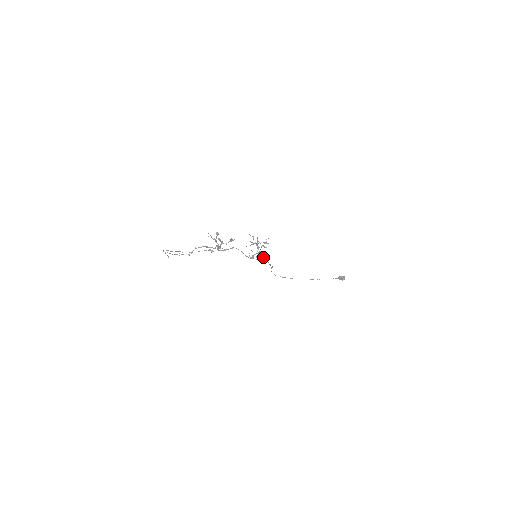
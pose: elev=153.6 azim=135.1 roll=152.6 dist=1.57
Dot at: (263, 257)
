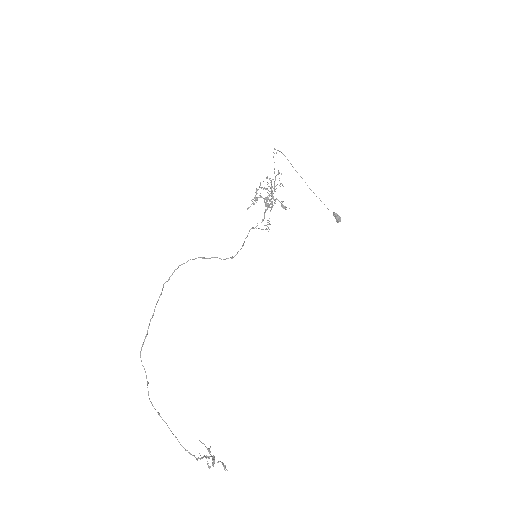
Dot at: (268, 206)
